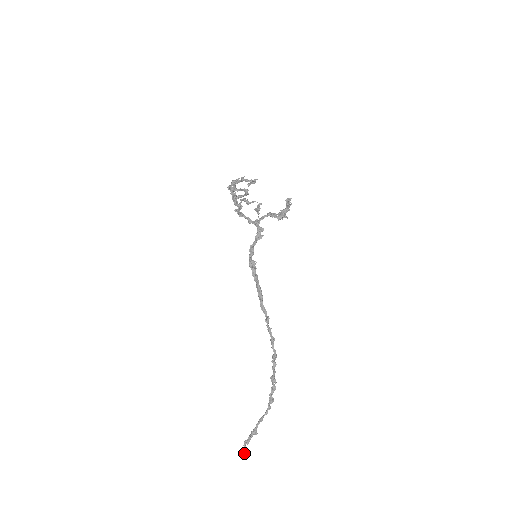
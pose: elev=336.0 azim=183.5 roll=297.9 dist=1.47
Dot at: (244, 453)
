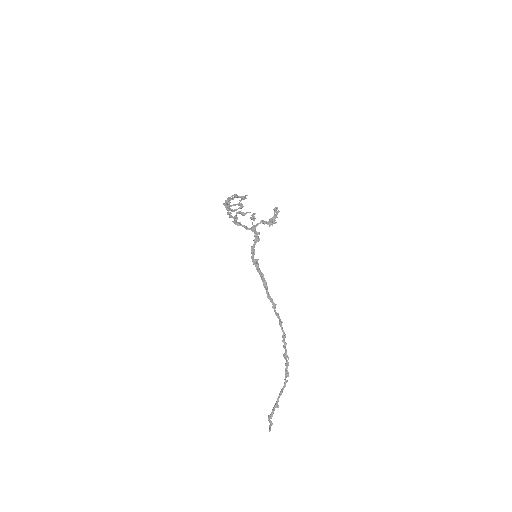
Dot at: (270, 427)
